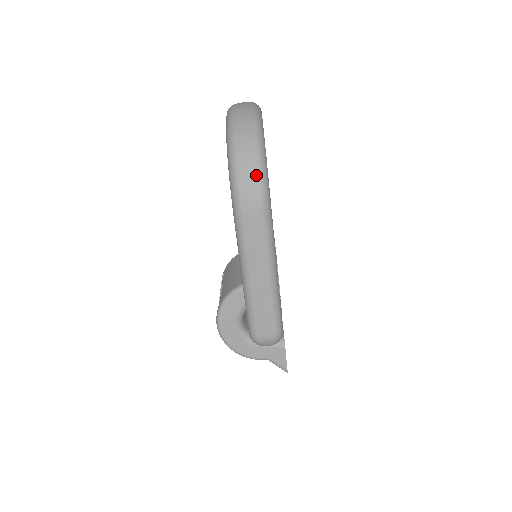
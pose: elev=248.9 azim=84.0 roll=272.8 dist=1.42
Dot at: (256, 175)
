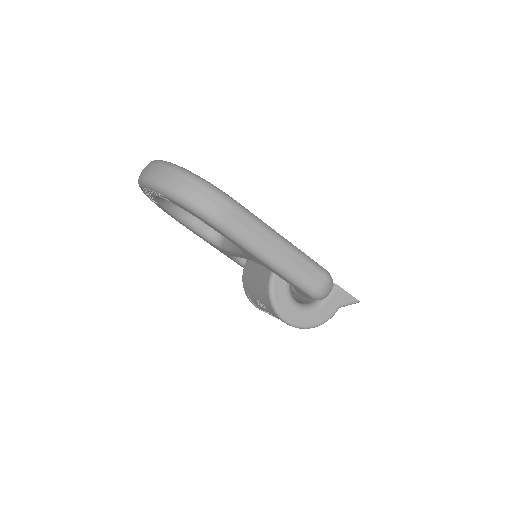
Dot at: (205, 189)
